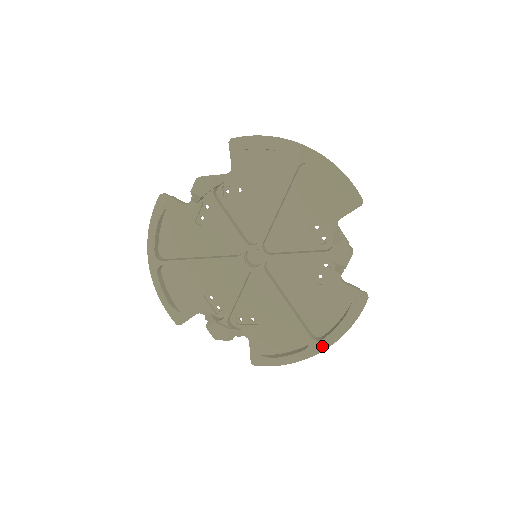
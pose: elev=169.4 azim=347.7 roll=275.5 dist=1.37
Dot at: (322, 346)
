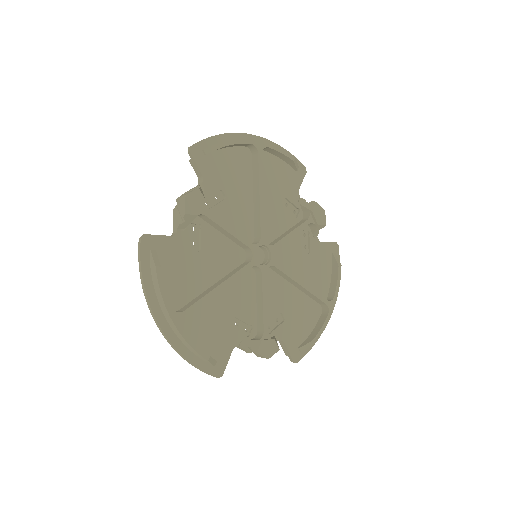
Dot at: occluded
